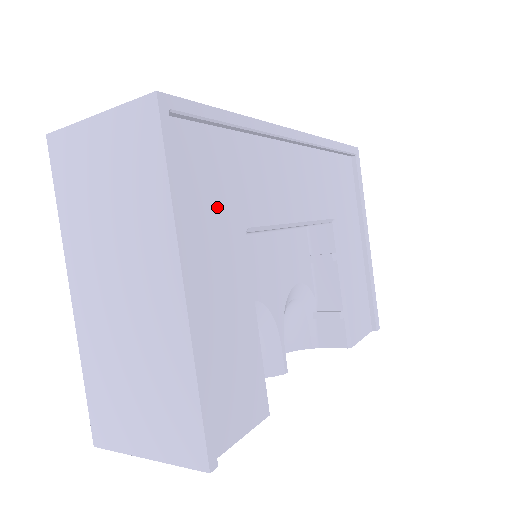
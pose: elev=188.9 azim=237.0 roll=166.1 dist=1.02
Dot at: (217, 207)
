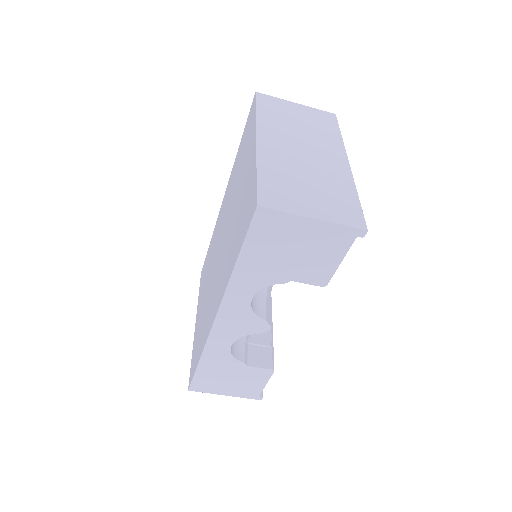
Dot at: occluded
